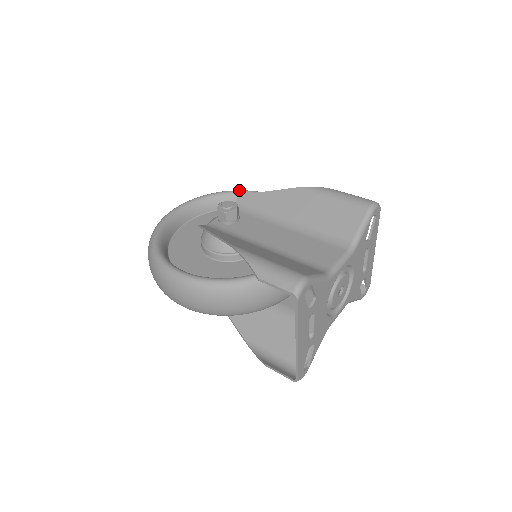
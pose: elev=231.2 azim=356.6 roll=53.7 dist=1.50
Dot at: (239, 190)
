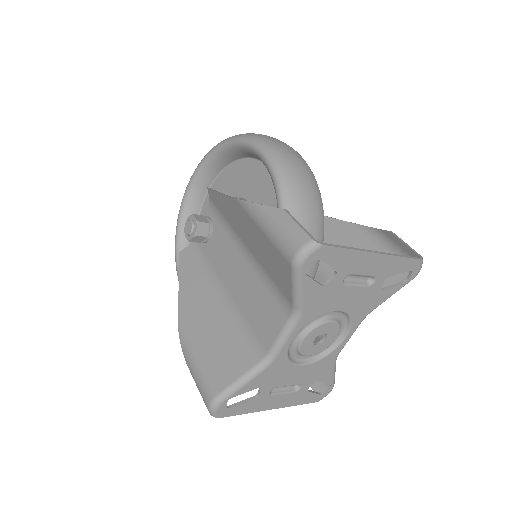
Dot at: (231, 140)
